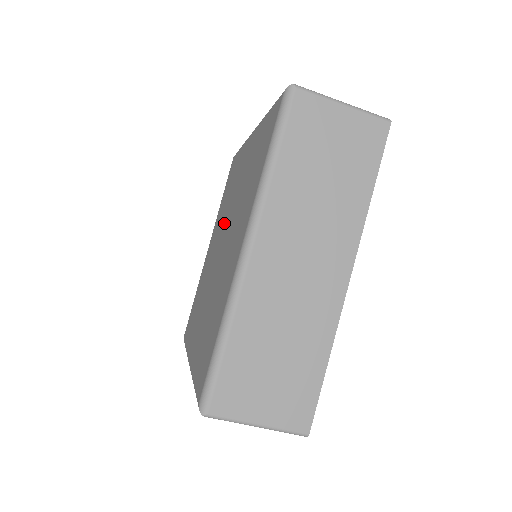
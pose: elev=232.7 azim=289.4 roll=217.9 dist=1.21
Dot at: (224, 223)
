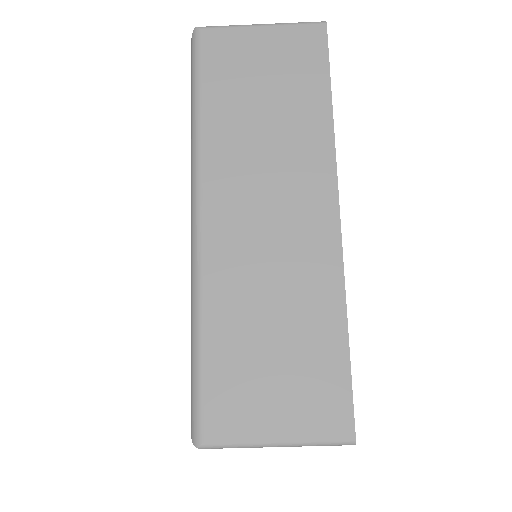
Dot at: occluded
